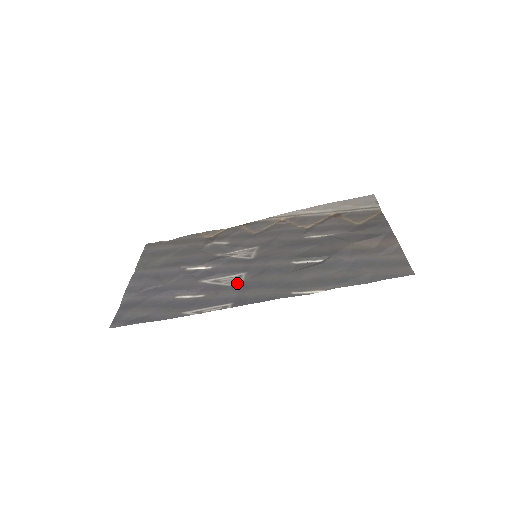
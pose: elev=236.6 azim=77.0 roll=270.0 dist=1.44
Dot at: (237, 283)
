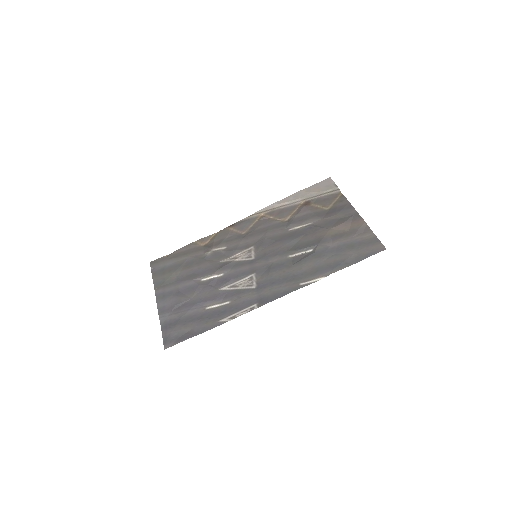
Dot at: (252, 285)
